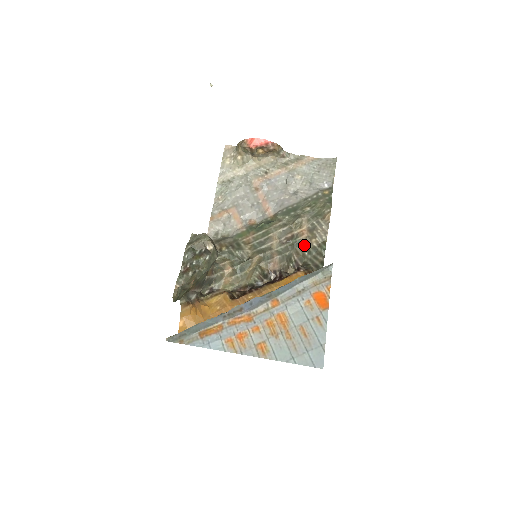
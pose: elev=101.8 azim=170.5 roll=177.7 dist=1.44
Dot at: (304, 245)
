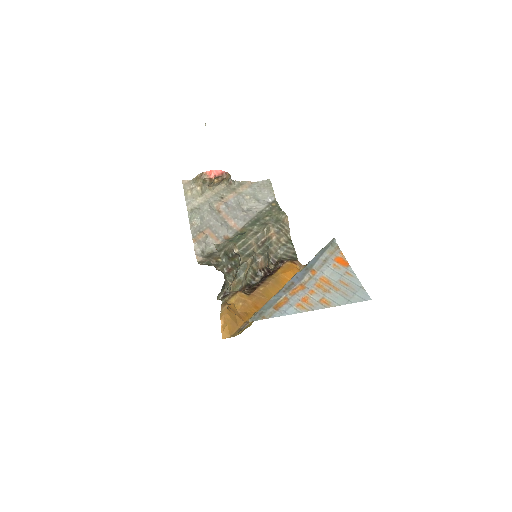
Dot at: (276, 245)
